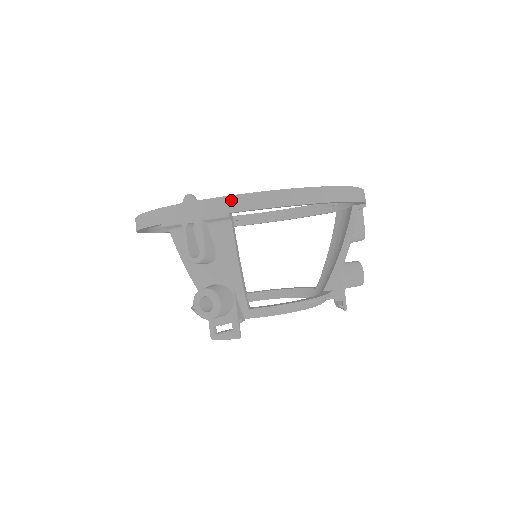
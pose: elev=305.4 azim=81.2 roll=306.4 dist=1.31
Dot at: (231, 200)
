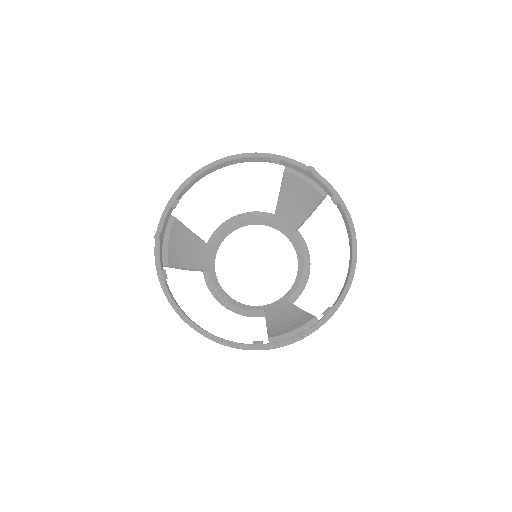
Dot at: occluded
